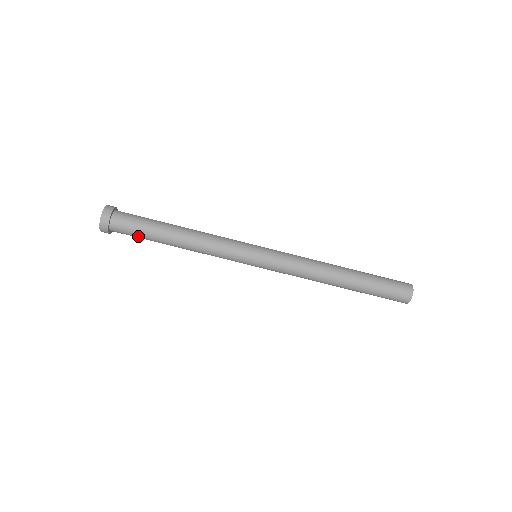
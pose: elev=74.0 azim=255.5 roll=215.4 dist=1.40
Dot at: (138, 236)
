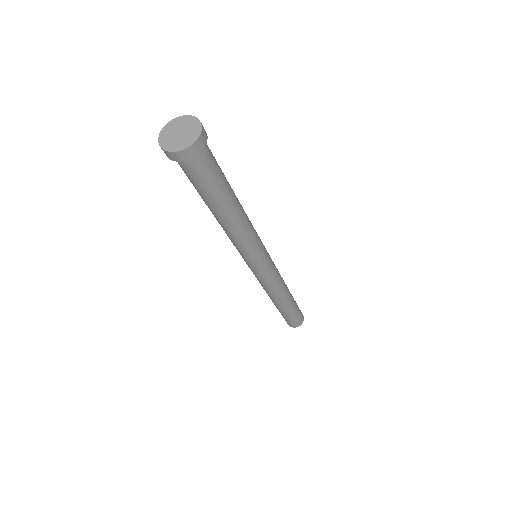
Dot at: occluded
